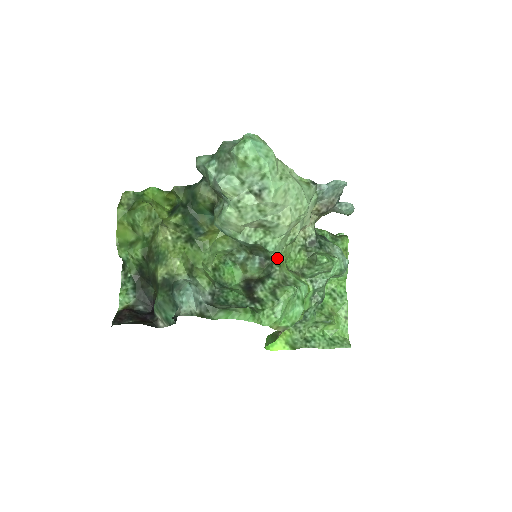
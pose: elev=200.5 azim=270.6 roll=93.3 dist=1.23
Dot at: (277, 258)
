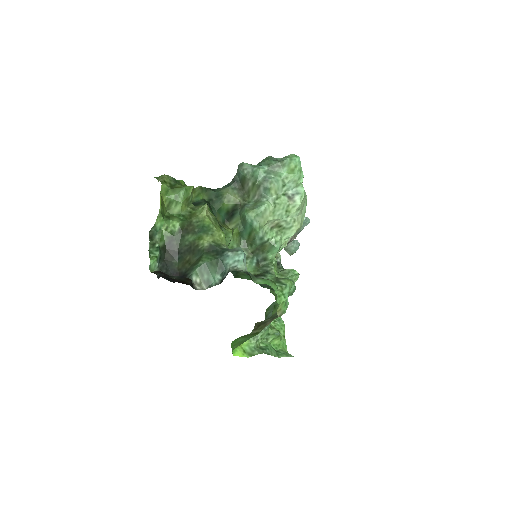
Dot at: (272, 260)
